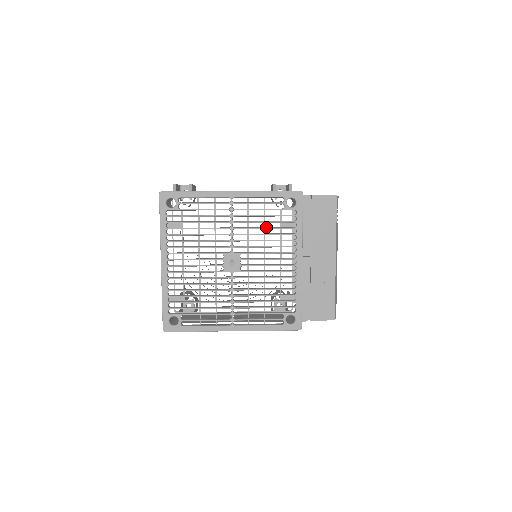
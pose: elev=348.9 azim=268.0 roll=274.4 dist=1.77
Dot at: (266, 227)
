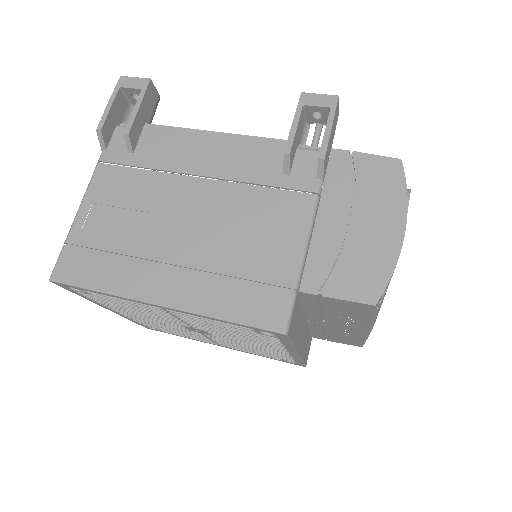
Dot at: occluded
